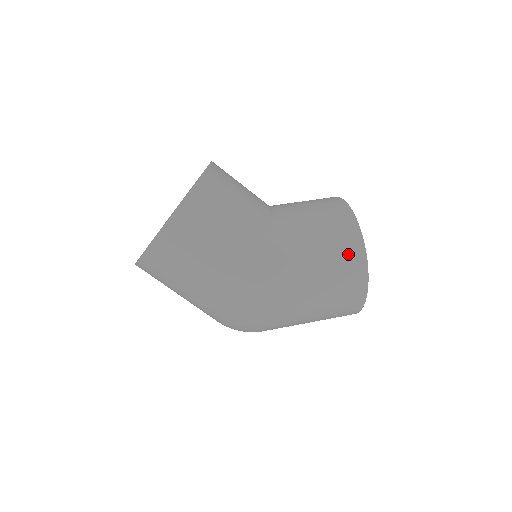
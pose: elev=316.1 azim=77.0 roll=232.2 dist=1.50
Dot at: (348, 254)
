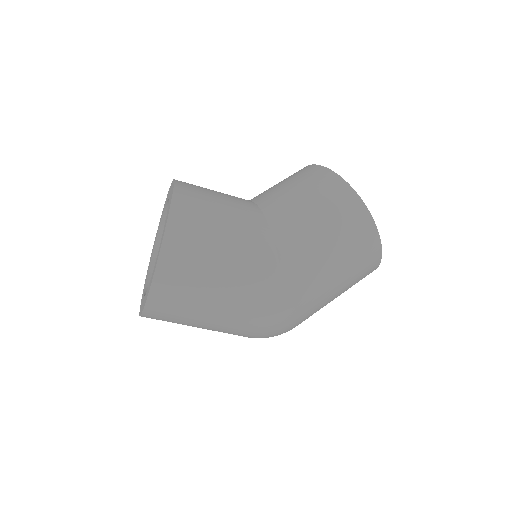
Dot at: (348, 212)
